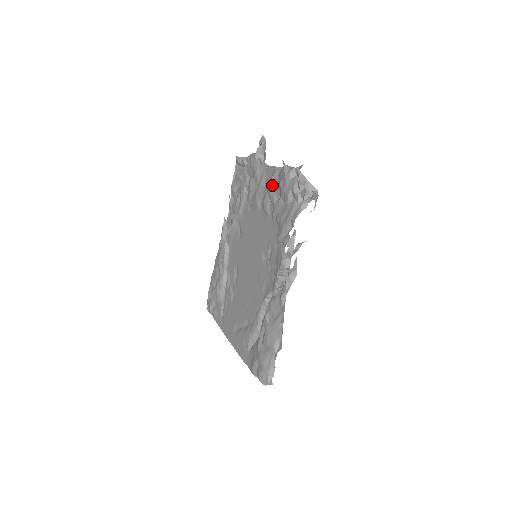
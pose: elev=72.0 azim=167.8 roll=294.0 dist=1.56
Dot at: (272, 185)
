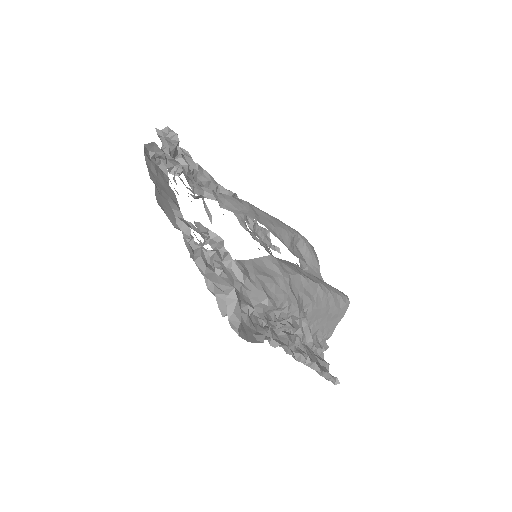
Dot at: occluded
